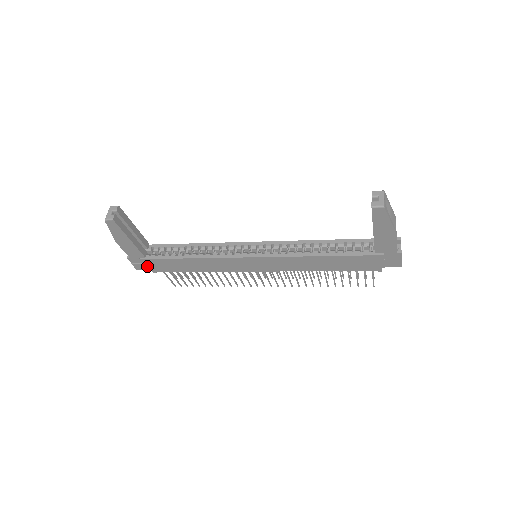
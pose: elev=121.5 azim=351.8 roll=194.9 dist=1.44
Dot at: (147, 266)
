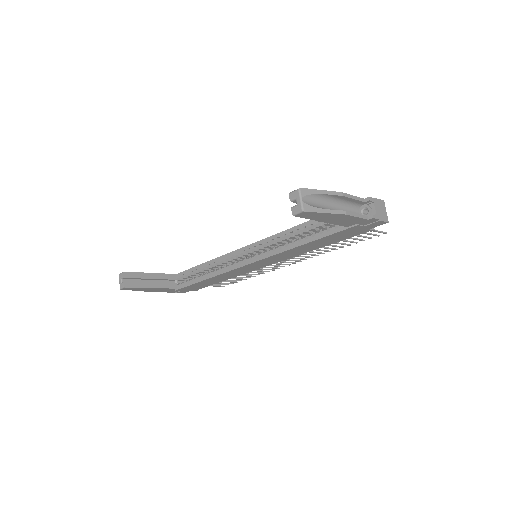
Dot at: (186, 290)
